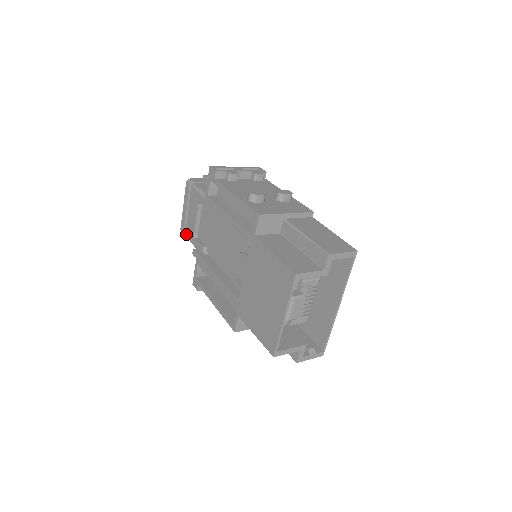
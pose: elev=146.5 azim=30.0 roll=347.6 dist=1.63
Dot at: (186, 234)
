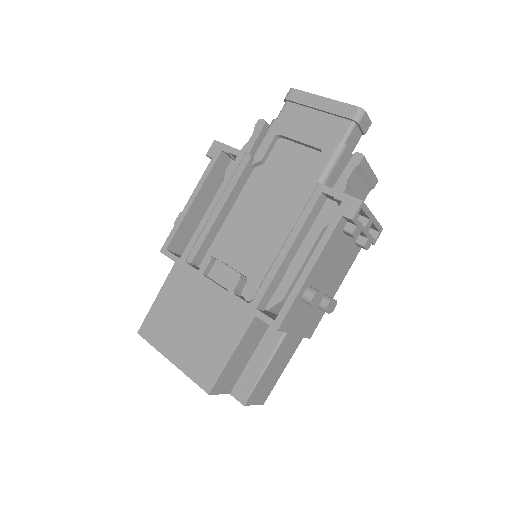
Dot at: (285, 104)
